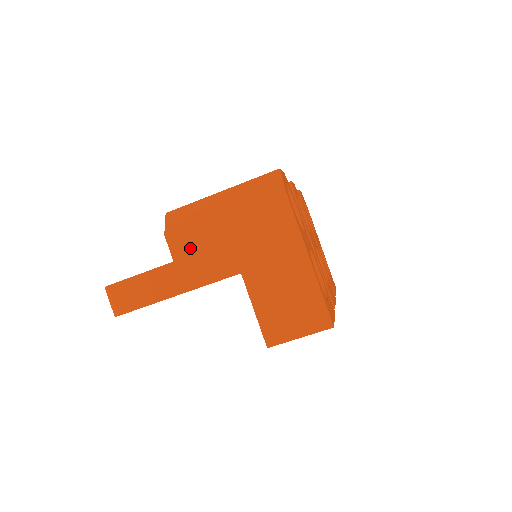
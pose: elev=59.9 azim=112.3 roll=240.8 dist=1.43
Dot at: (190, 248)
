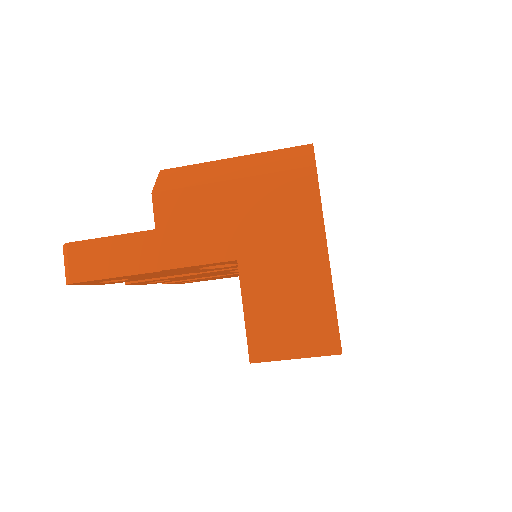
Dot at: (180, 215)
